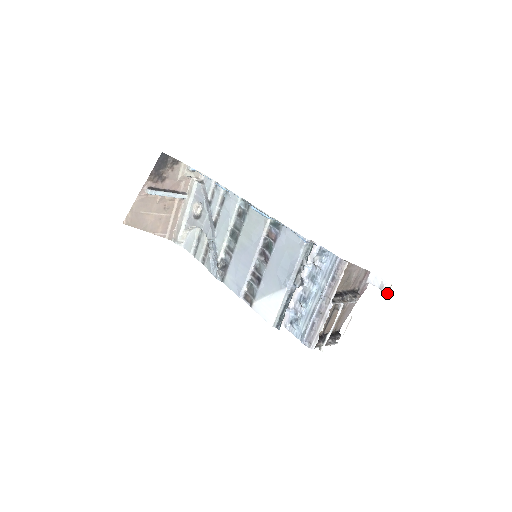
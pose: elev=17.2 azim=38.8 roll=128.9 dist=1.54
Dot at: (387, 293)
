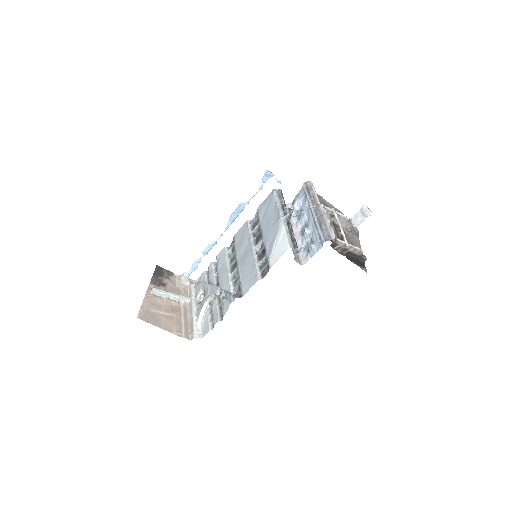
Dot at: (370, 212)
